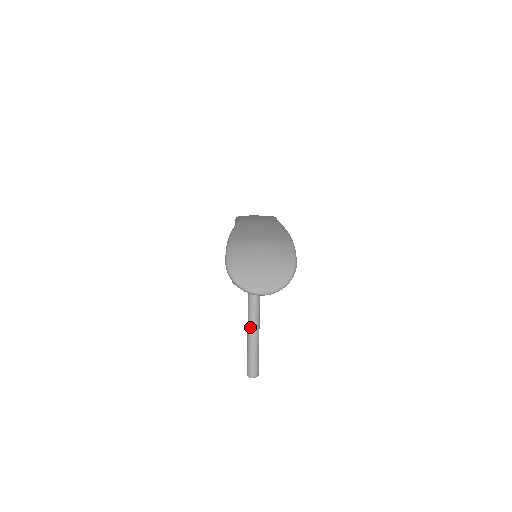
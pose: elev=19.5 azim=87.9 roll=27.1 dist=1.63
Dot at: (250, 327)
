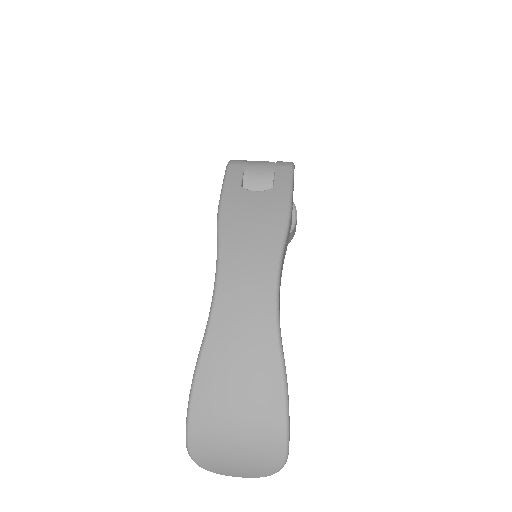
Dot at: occluded
